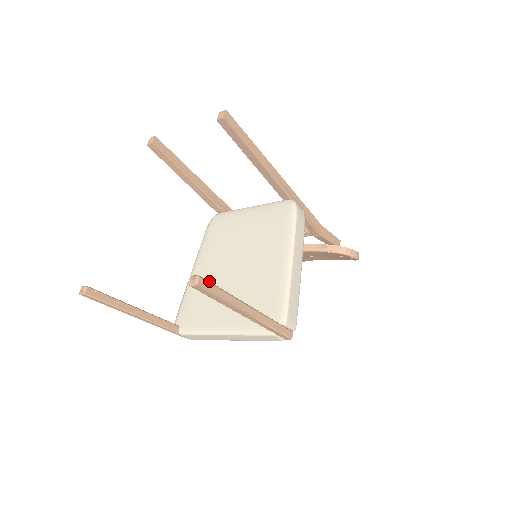
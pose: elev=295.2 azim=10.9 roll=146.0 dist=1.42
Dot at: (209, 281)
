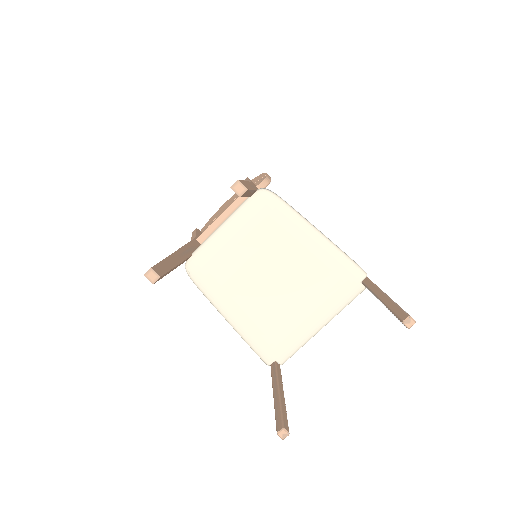
Dot at: (262, 311)
